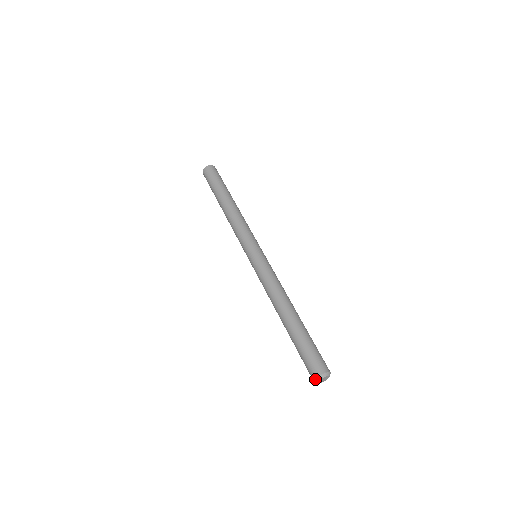
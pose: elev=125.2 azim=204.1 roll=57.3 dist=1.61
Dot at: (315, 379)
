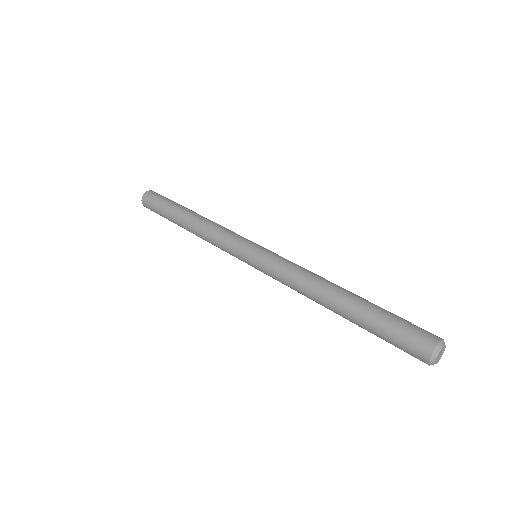
Dot at: (429, 363)
